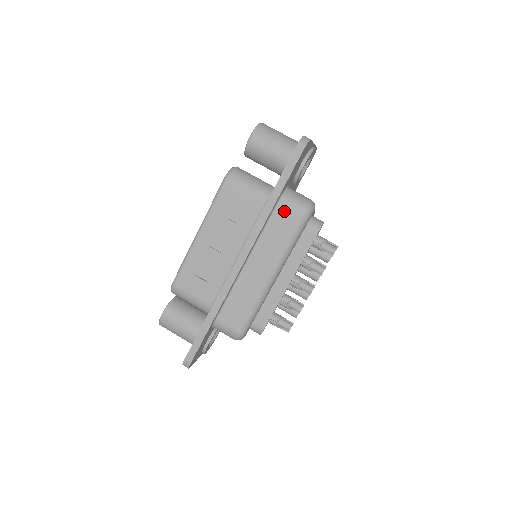
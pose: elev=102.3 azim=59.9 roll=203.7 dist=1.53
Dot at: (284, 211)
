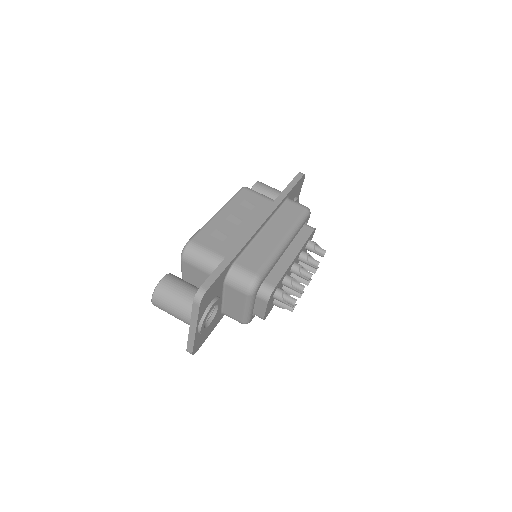
Dot at: (291, 204)
